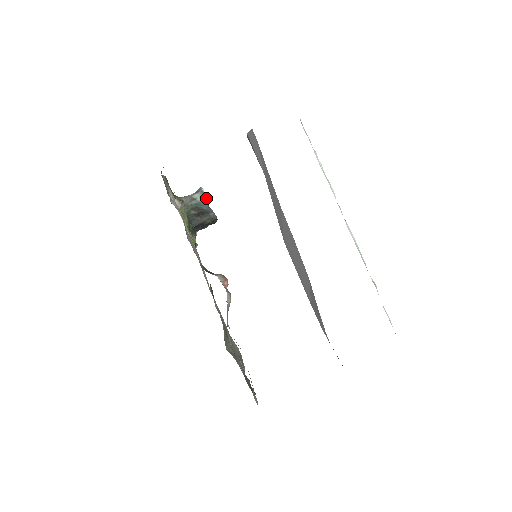
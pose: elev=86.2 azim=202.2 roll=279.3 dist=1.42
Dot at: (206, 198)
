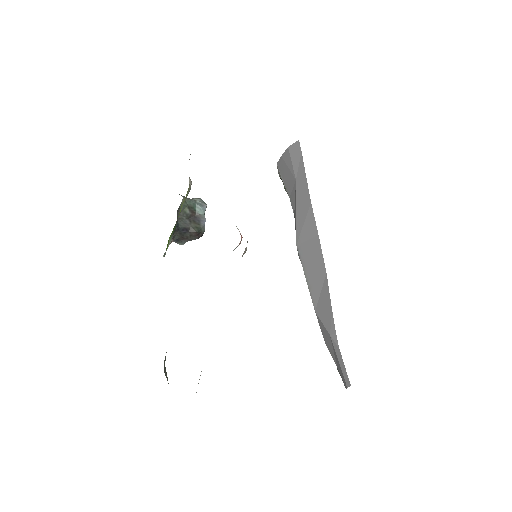
Dot at: (206, 204)
